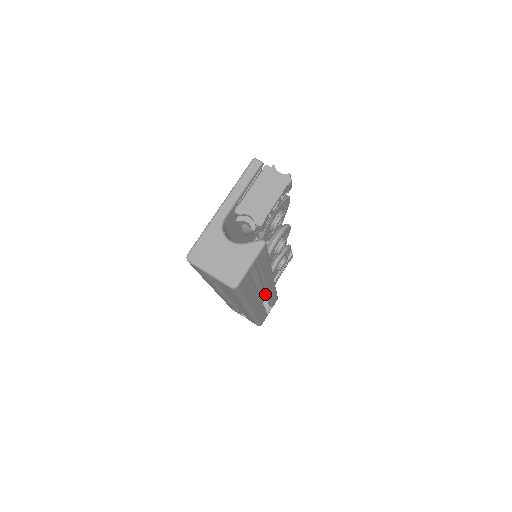
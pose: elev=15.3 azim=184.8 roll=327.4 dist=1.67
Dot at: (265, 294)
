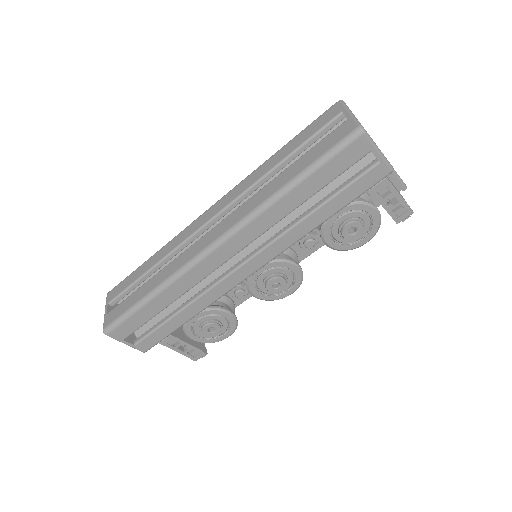
Dot at: (205, 287)
